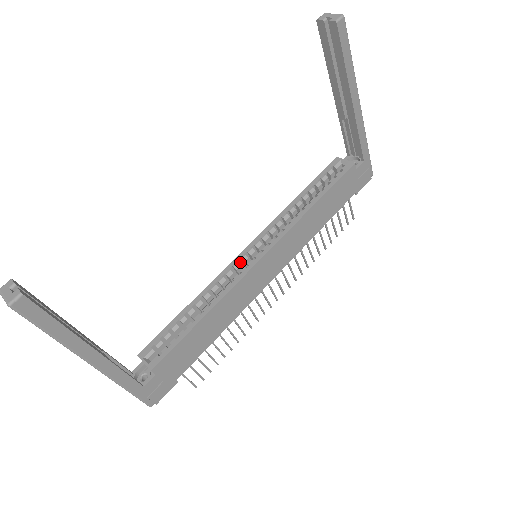
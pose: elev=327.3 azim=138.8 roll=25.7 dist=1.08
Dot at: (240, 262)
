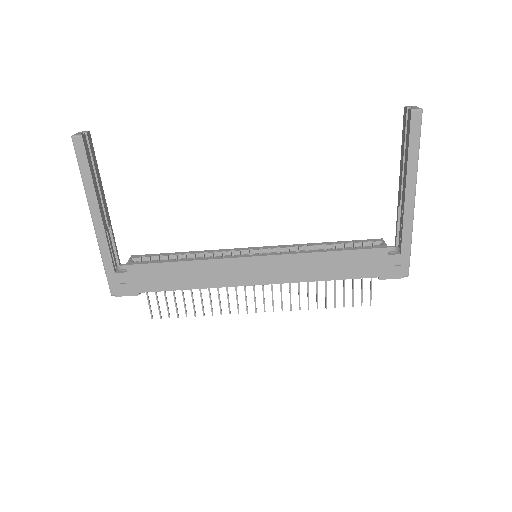
Dot at: (243, 253)
